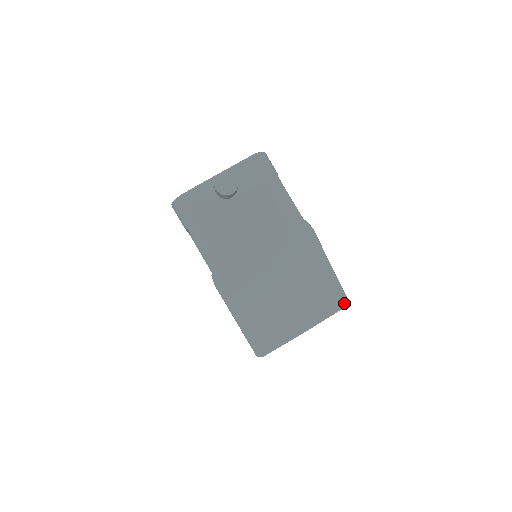
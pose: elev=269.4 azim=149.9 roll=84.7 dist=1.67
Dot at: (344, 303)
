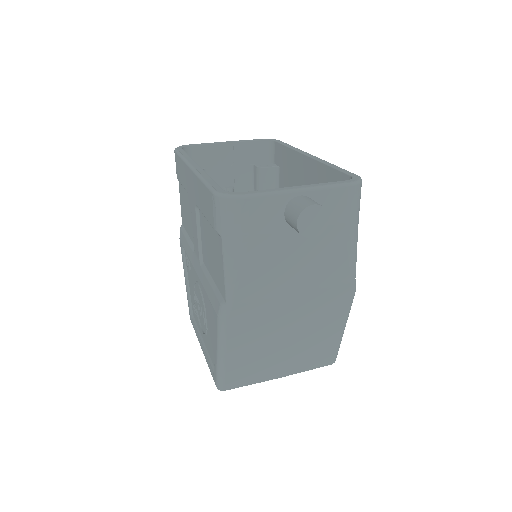
Dot at: (332, 363)
